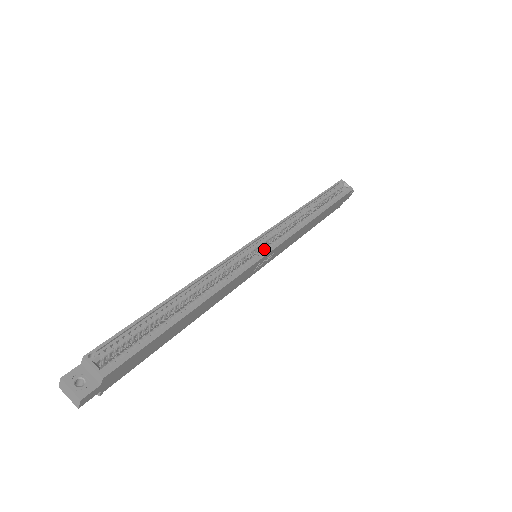
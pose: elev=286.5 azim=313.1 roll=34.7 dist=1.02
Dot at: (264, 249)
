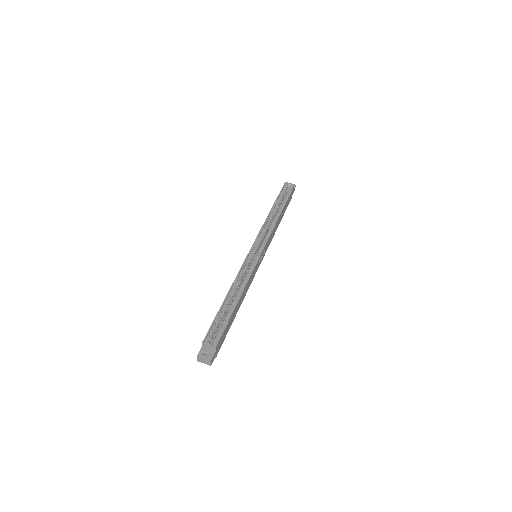
Dot at: (259, 251)
